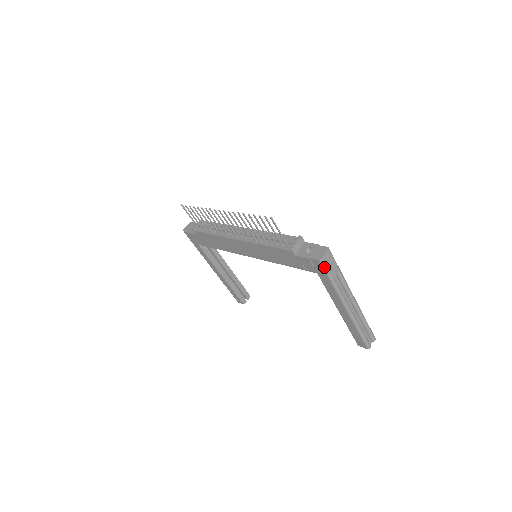
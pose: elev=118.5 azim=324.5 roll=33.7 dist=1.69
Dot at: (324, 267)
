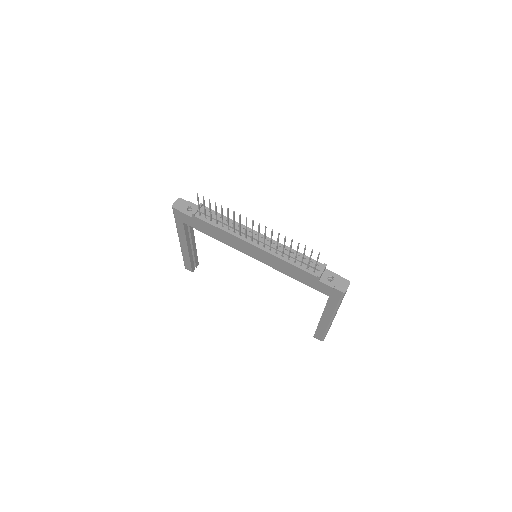
Dot at: (342, 297)
